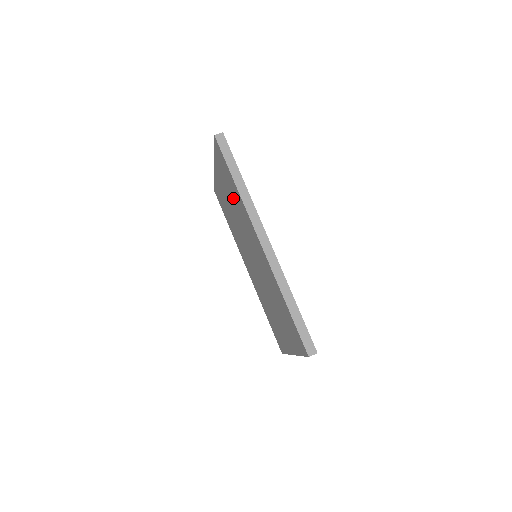
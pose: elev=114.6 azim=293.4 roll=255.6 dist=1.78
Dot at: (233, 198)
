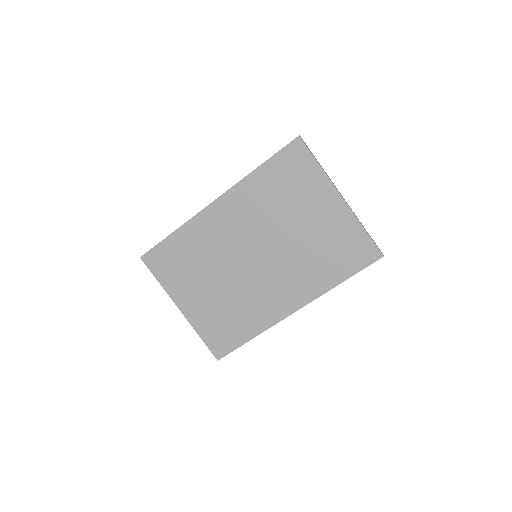
Dot at: (195, 260)
